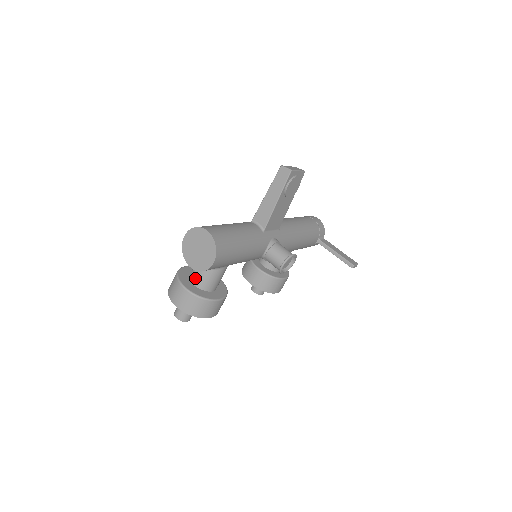
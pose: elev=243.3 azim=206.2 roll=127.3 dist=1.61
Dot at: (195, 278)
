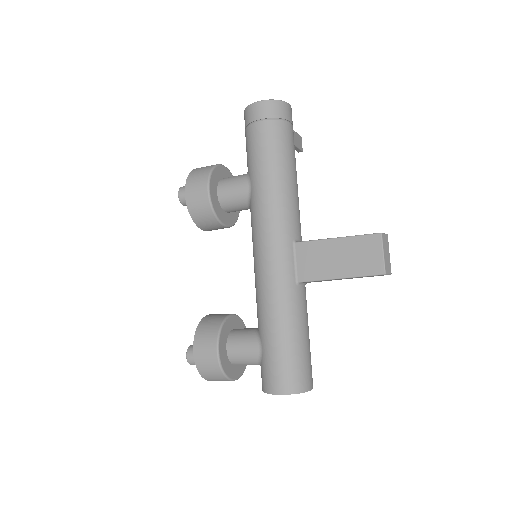
Dot at: occluded
